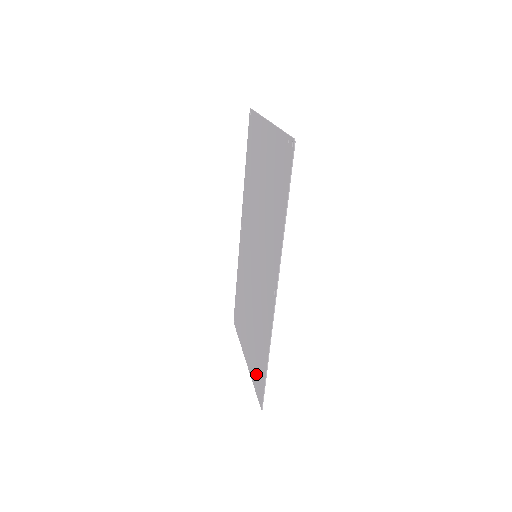
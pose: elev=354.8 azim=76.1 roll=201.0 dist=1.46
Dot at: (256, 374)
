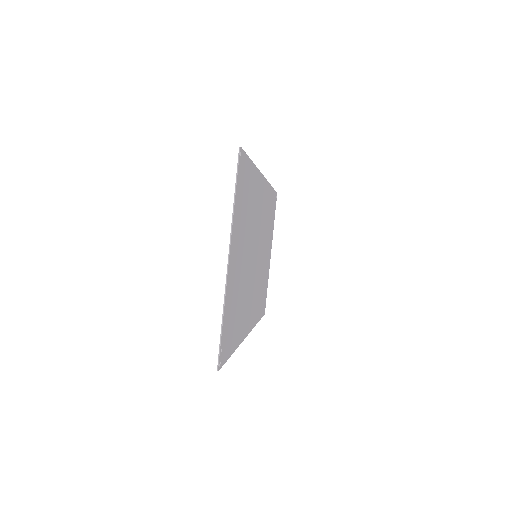
Dot at: occluded
